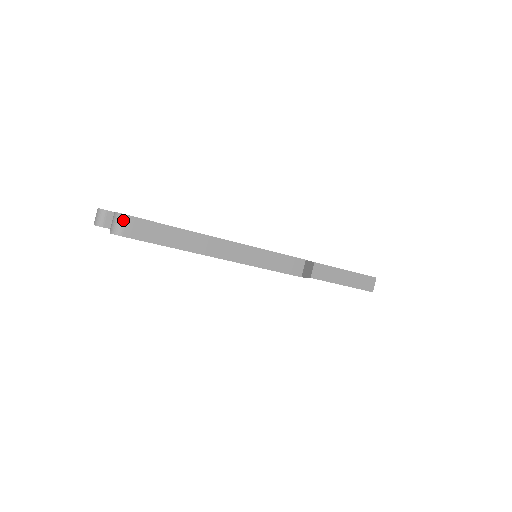
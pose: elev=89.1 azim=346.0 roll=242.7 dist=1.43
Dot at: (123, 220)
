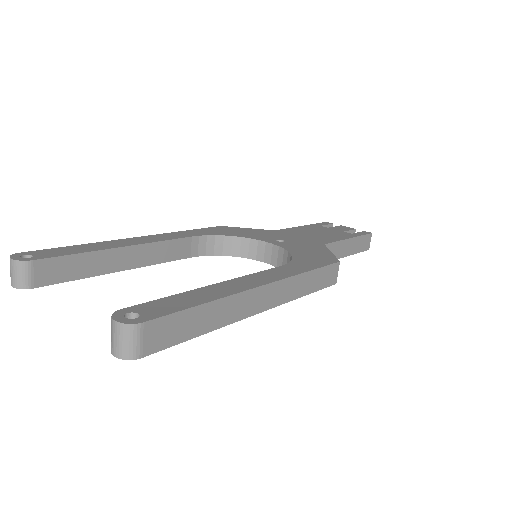
Dot at: (138, 333)
